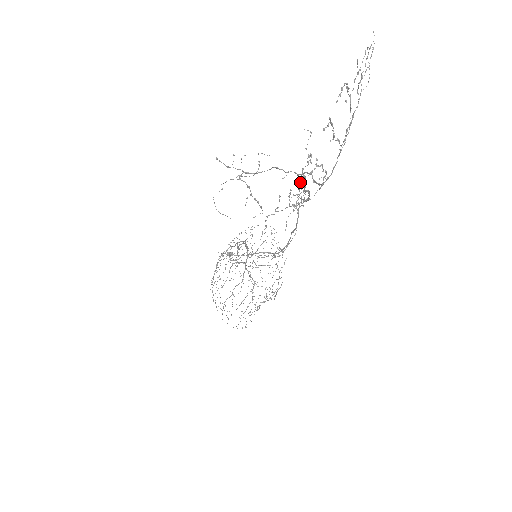
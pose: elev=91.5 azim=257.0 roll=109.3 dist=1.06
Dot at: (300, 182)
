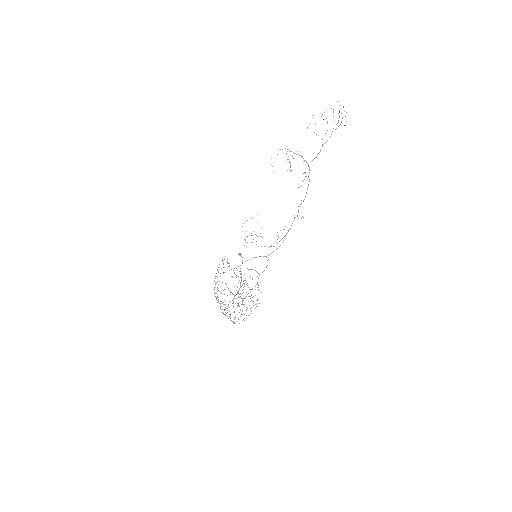
Dot at: occluded
